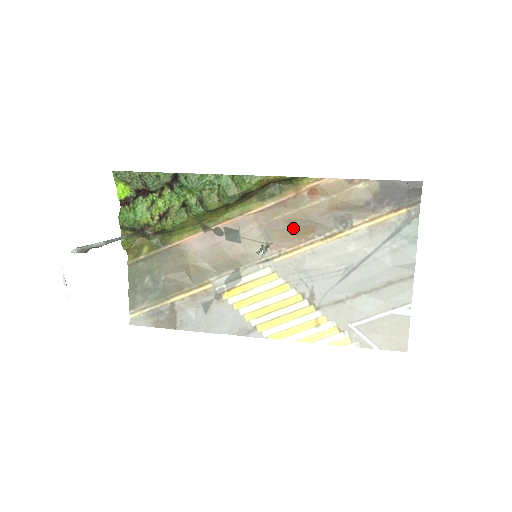
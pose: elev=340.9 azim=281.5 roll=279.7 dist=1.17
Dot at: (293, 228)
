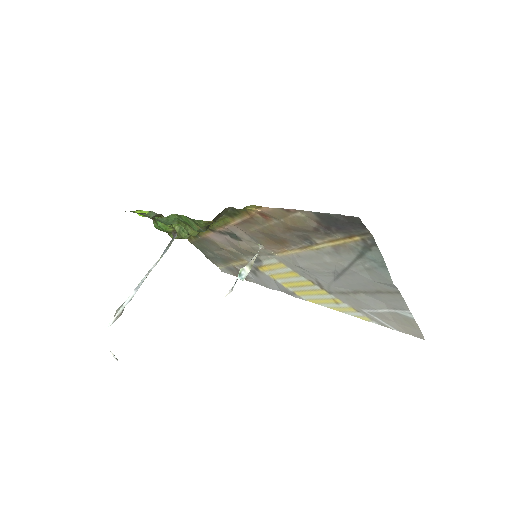
Dot at: (270, 238)
